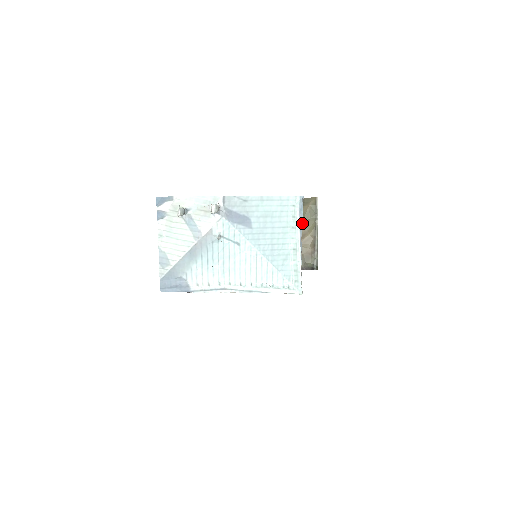
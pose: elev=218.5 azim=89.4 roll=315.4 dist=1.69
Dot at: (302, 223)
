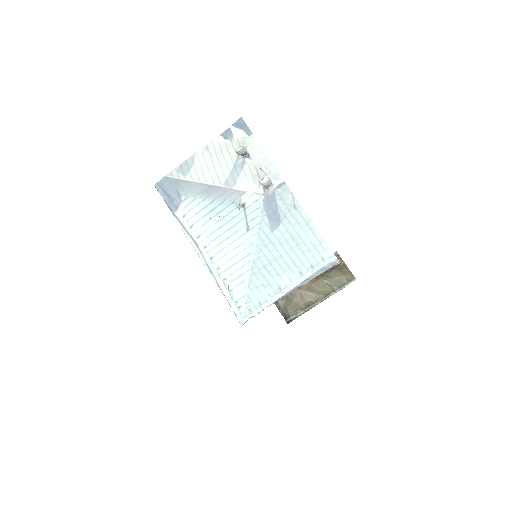
Dot at: (322, 280)
